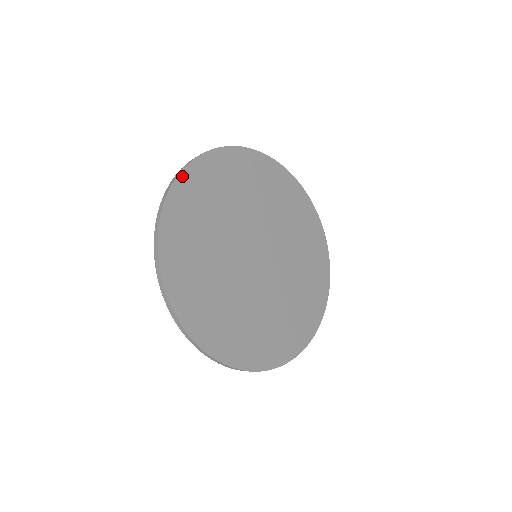
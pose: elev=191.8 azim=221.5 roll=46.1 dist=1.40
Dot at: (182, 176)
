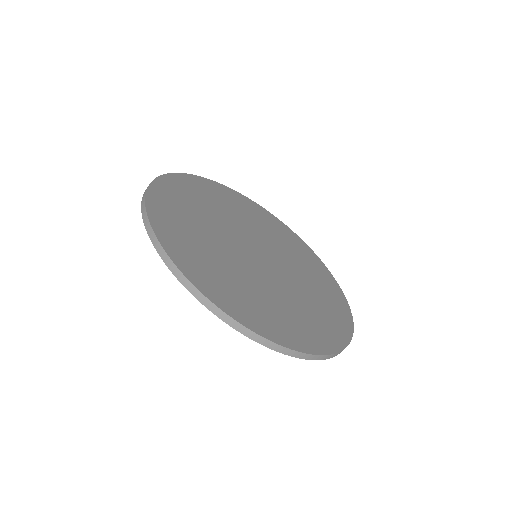
Dot at: (155, 184)
